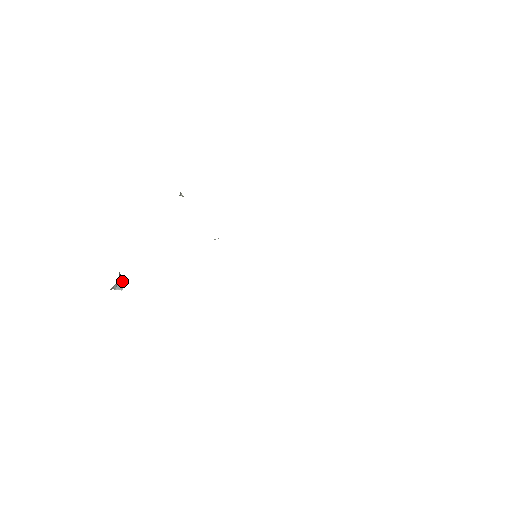
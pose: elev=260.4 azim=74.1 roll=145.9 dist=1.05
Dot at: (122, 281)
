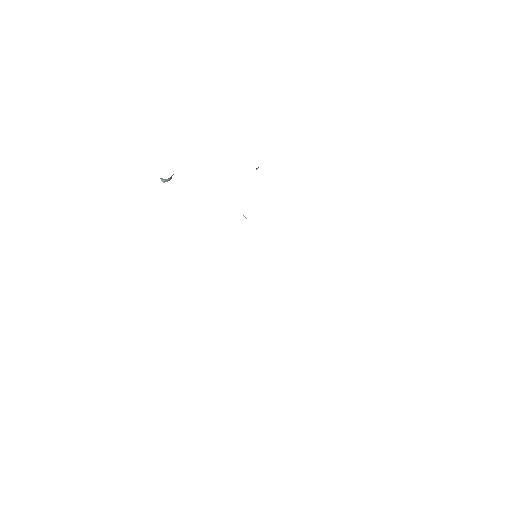
Dot at: (170, 179)
